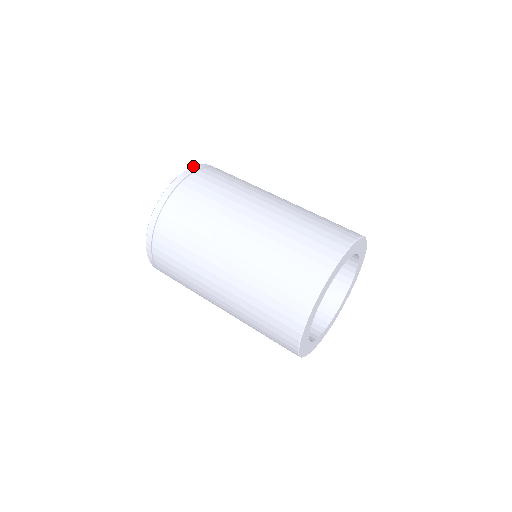
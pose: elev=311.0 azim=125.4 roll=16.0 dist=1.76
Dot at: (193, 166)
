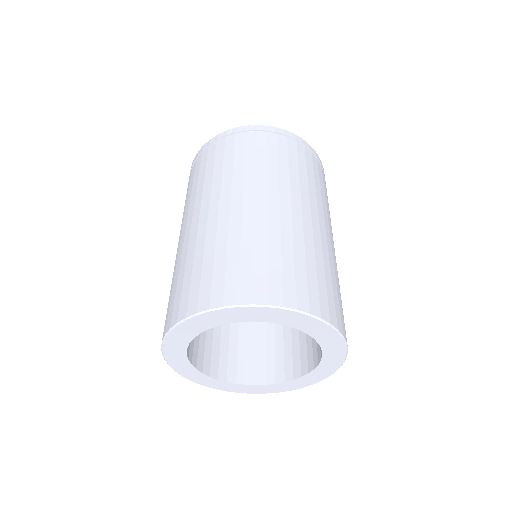
Dot at: occluded
